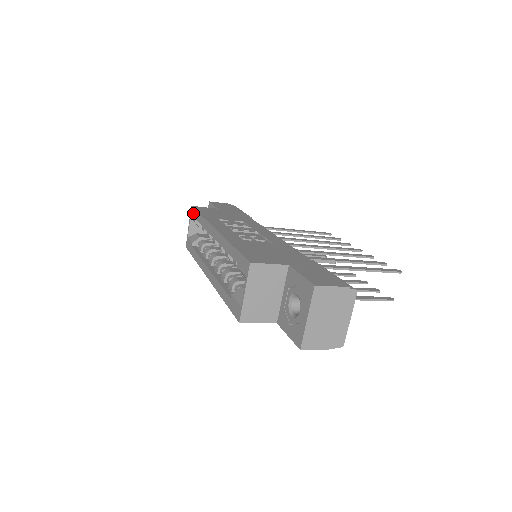
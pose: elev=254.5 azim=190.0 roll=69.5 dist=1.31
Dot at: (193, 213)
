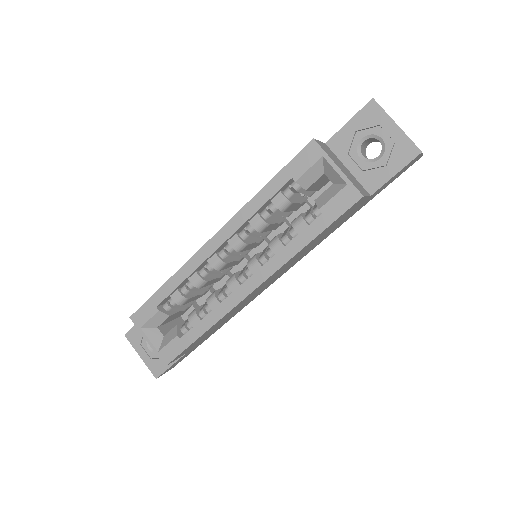
Dot at: (143, 313)
